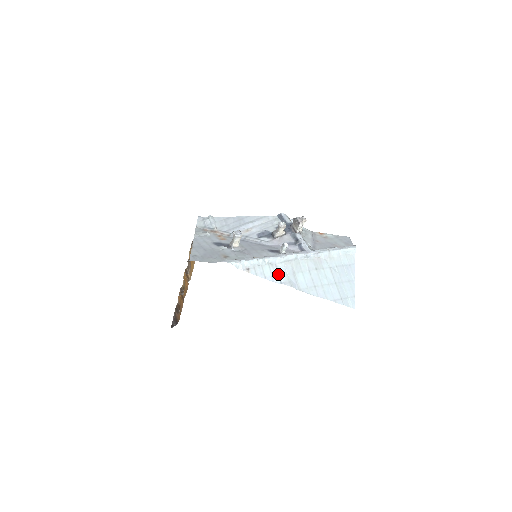
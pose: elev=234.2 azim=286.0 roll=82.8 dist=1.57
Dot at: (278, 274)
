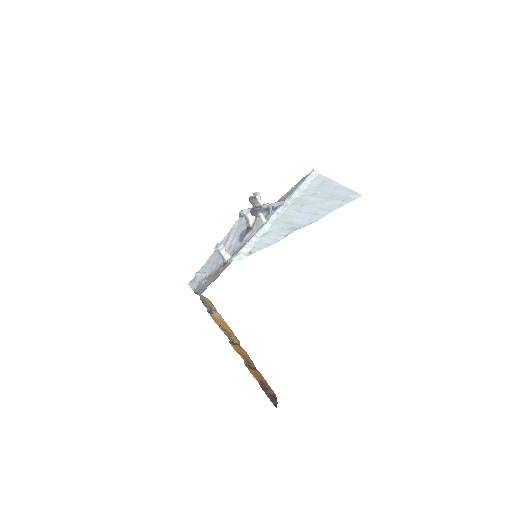
Dot at: (277, 234)
